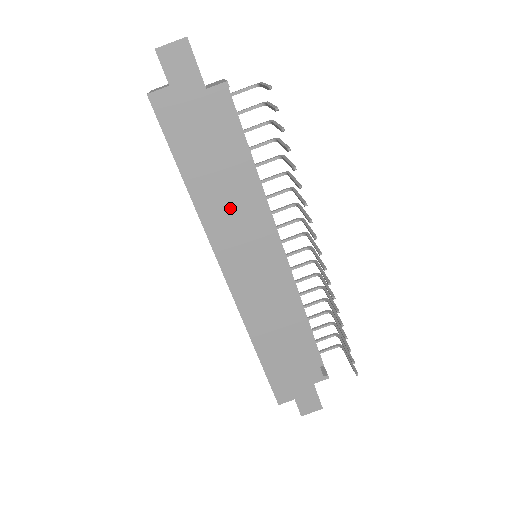
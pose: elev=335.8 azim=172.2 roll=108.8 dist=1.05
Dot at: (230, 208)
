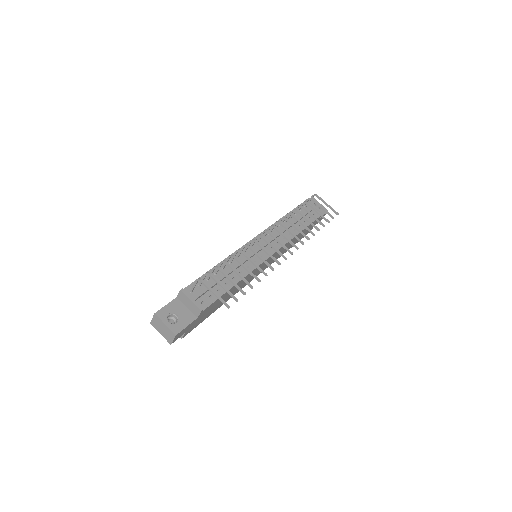
Dot at: (239, 286)
